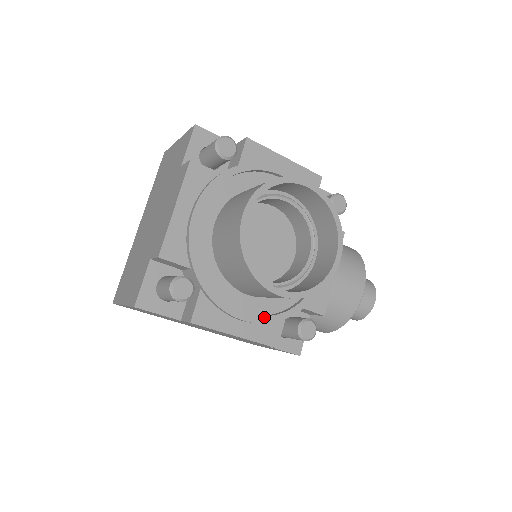
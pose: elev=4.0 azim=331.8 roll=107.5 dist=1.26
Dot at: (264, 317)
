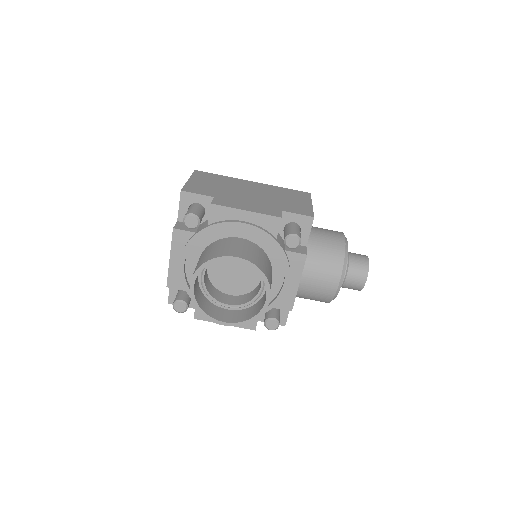
Dot at: occluded
